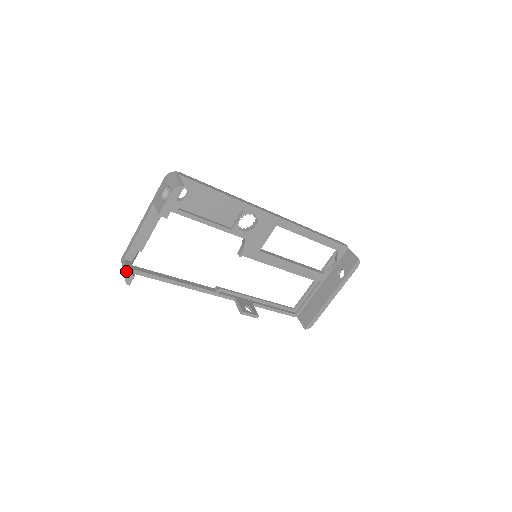
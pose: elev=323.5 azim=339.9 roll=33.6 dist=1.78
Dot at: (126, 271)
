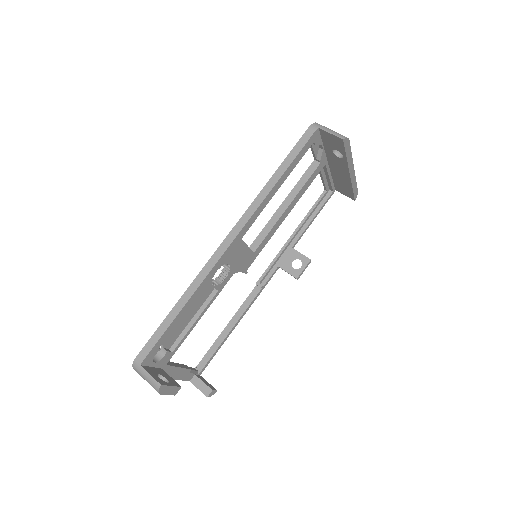
Dot at: occluded
